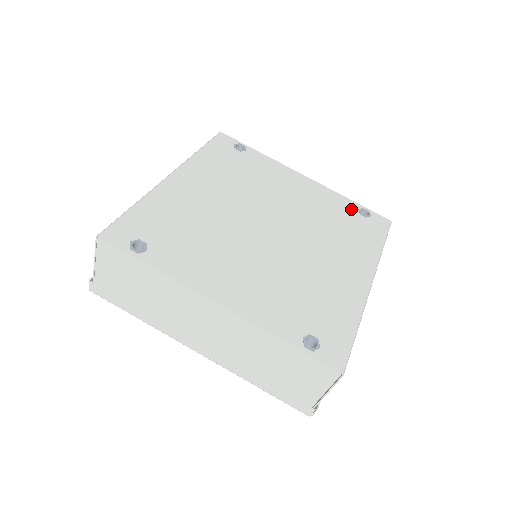
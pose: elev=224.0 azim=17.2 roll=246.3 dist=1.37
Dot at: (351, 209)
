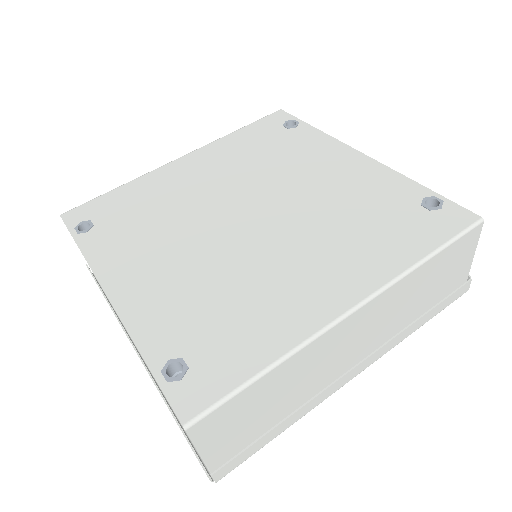
Dot at: (409, 197)
